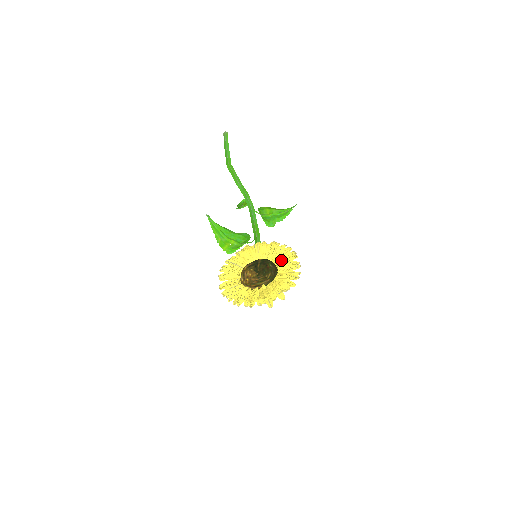
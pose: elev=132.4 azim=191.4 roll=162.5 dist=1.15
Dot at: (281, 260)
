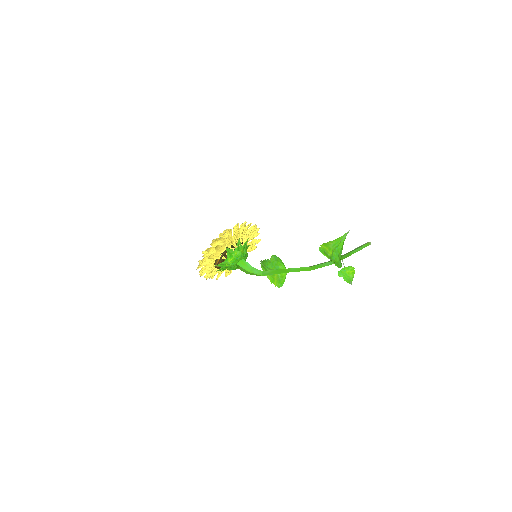
Dot at: occluded
